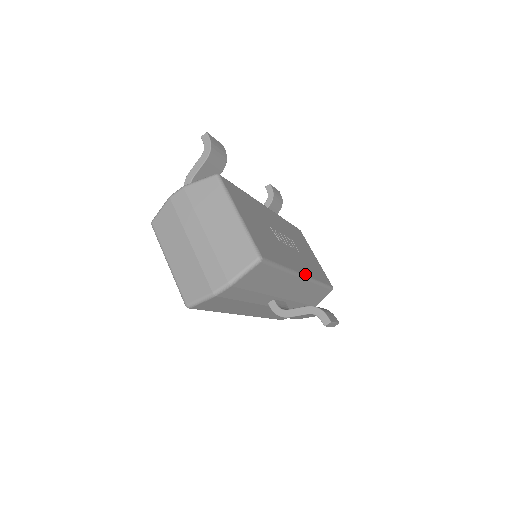
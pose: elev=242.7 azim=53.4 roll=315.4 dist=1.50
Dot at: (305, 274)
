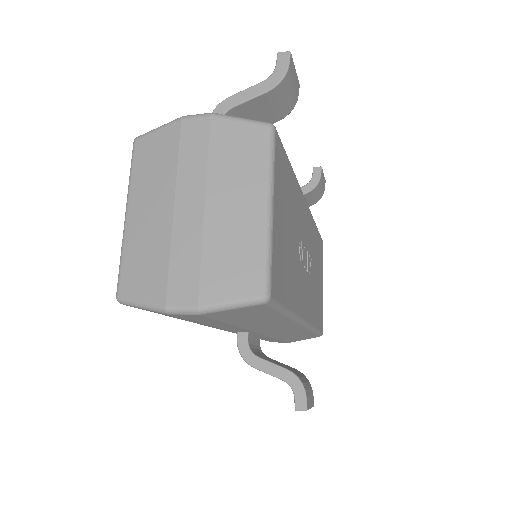
Dot at: (306, 319)
